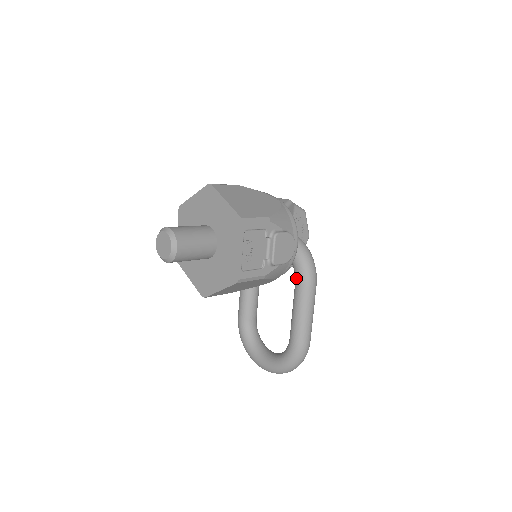
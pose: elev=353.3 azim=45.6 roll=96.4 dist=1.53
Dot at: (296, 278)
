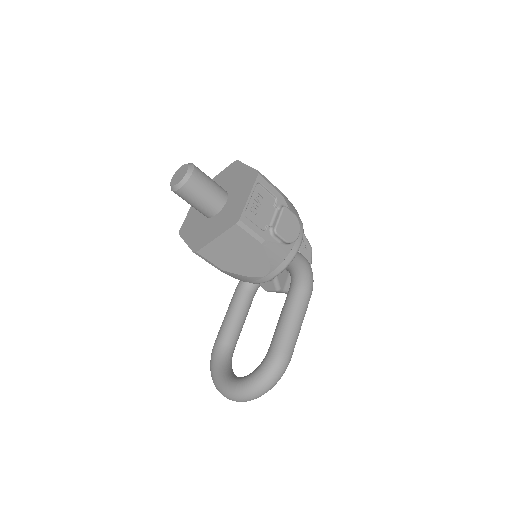
Dot at: (291, 282)
